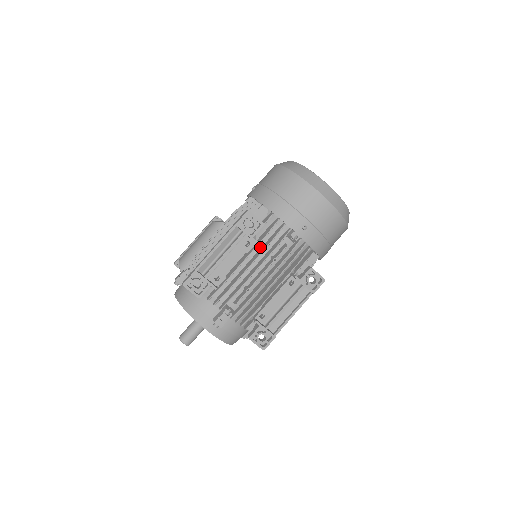
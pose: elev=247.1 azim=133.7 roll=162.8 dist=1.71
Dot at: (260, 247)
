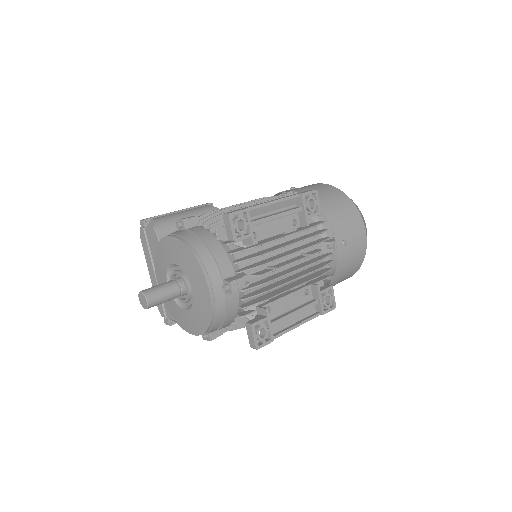
Dot at: (296, 237)
